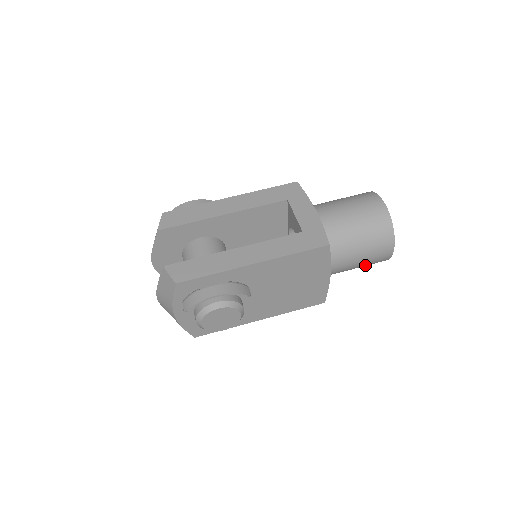
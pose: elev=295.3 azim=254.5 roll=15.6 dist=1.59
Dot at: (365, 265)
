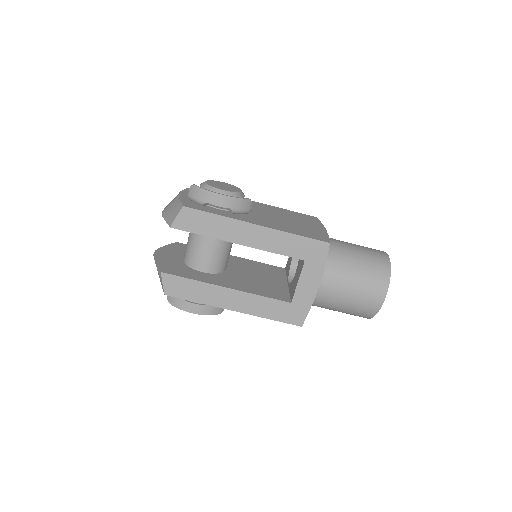
Dot at: occluded
